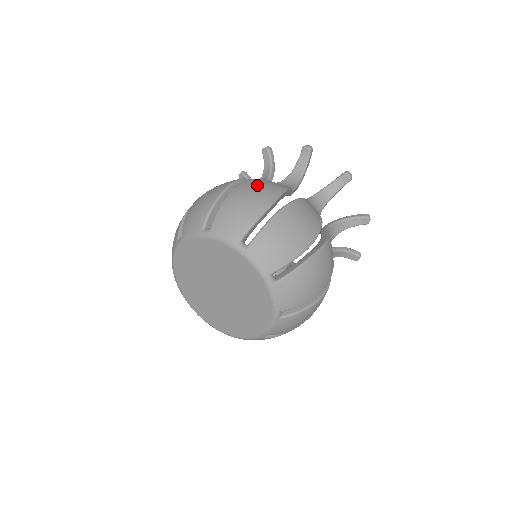
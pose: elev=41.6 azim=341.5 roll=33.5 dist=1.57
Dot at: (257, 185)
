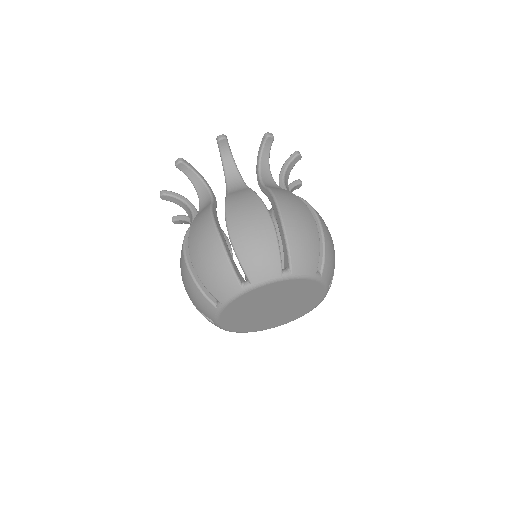
Dot at: (242, 215)
